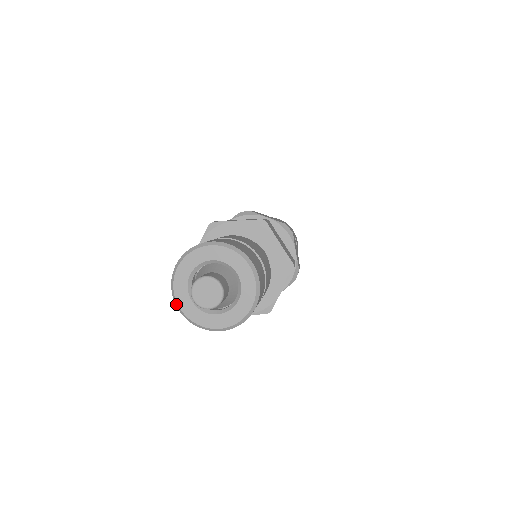
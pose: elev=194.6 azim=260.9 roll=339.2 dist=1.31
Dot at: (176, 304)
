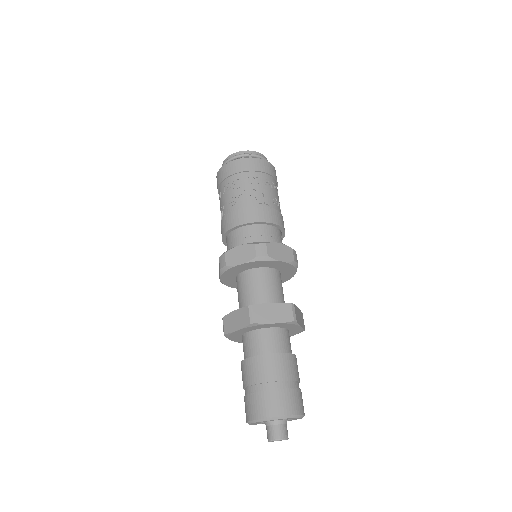
Dot at: occluded
